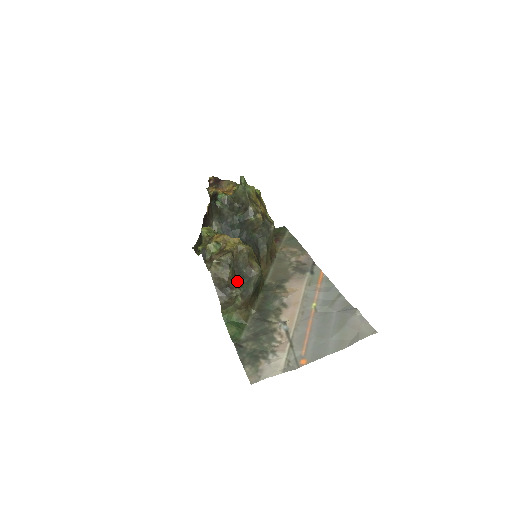
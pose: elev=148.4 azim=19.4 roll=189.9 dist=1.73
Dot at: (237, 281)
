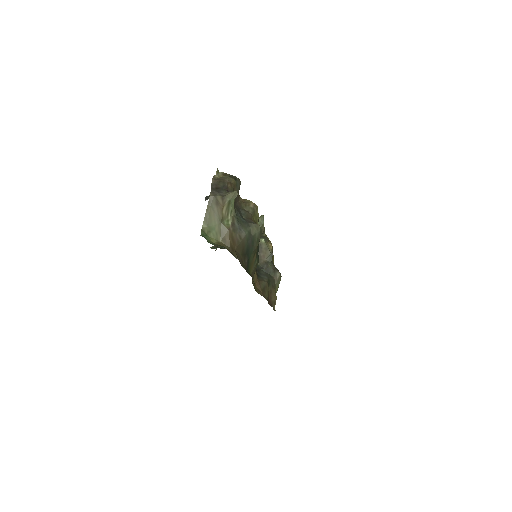
Dot at: (235, 207)
